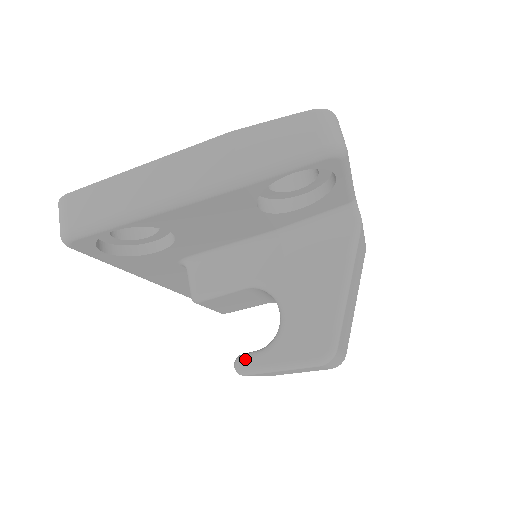
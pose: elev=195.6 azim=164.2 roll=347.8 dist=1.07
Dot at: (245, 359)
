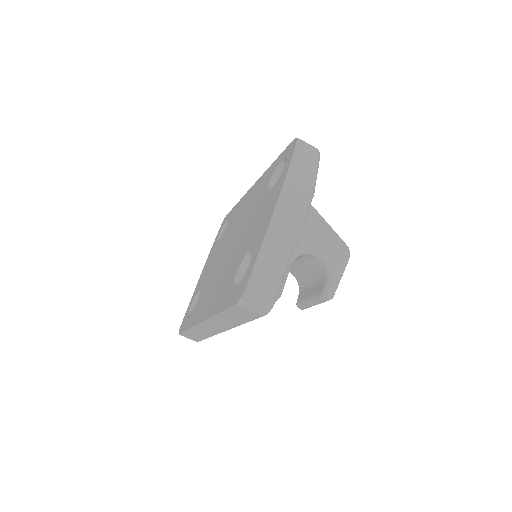
Dot at: (329, 289)
